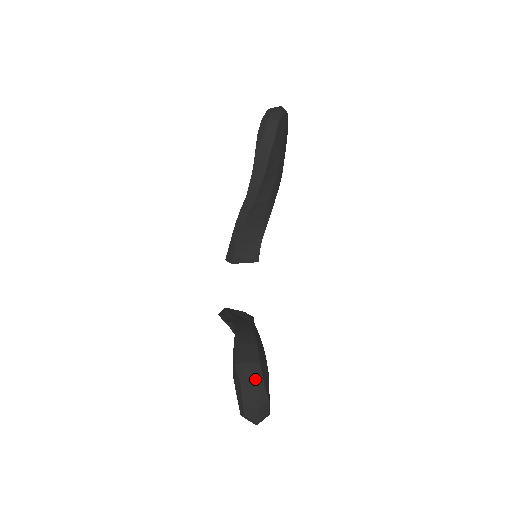
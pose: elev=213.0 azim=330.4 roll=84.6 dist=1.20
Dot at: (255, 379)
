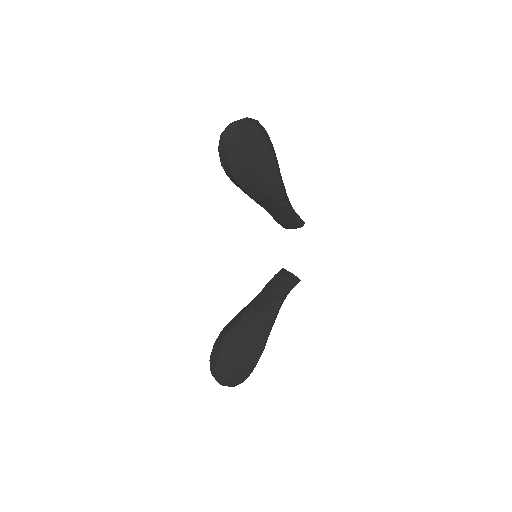
Dot at: (213, 372)
